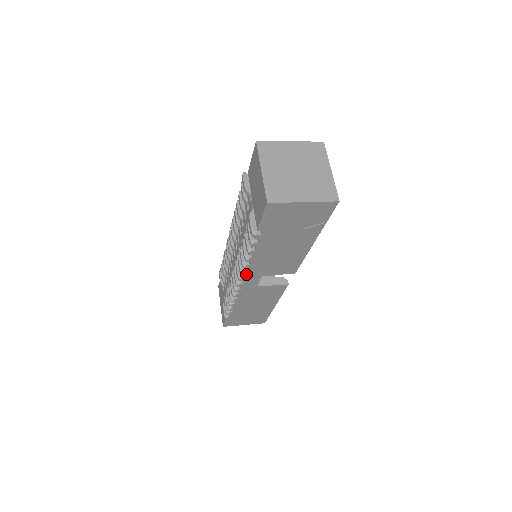
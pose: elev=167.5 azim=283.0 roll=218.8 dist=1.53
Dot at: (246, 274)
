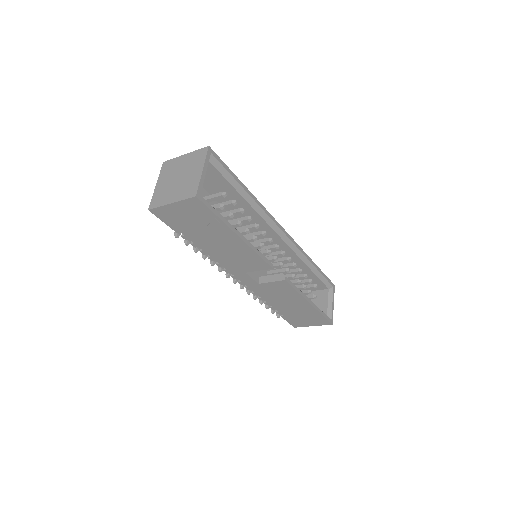
Dot at: (230, 272)
